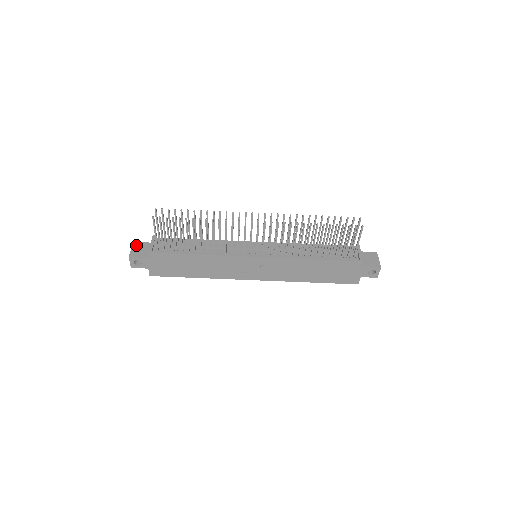
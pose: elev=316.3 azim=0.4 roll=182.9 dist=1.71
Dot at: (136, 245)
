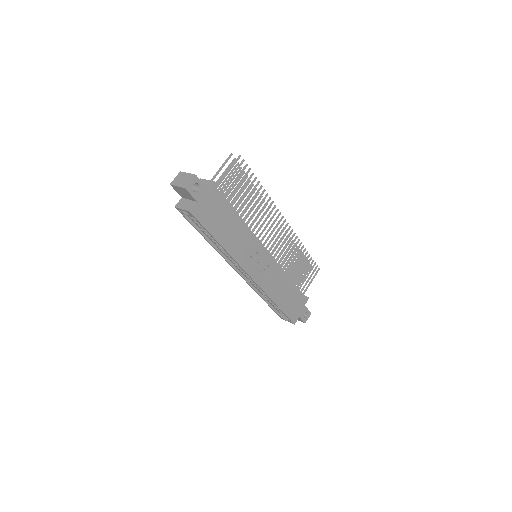
Dot at: occluded
